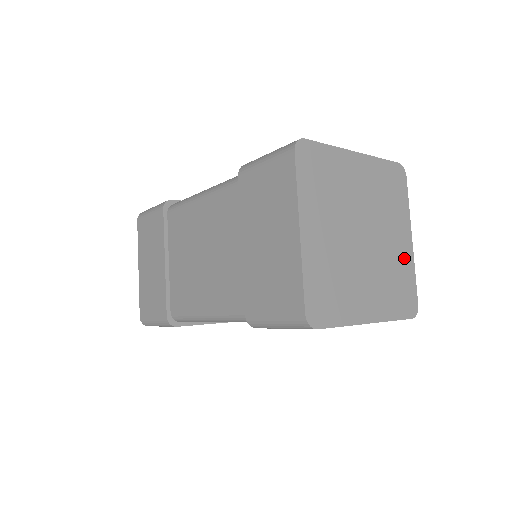
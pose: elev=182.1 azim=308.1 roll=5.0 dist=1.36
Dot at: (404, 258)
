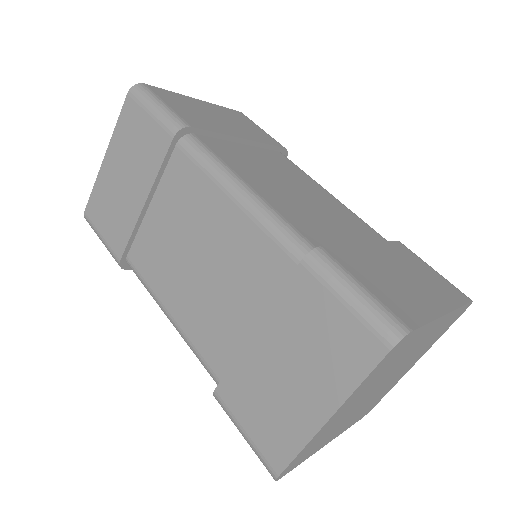
Dot at: (397, 380)
